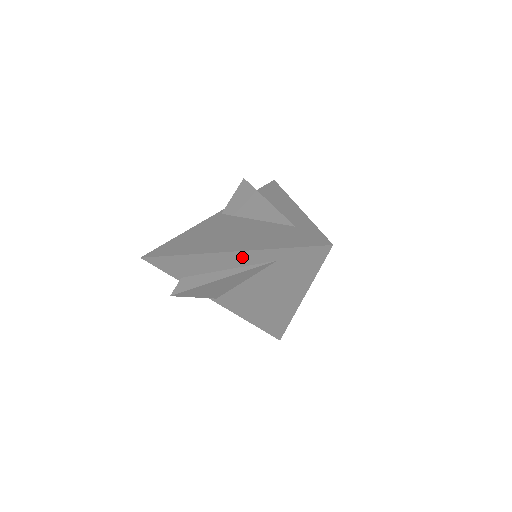
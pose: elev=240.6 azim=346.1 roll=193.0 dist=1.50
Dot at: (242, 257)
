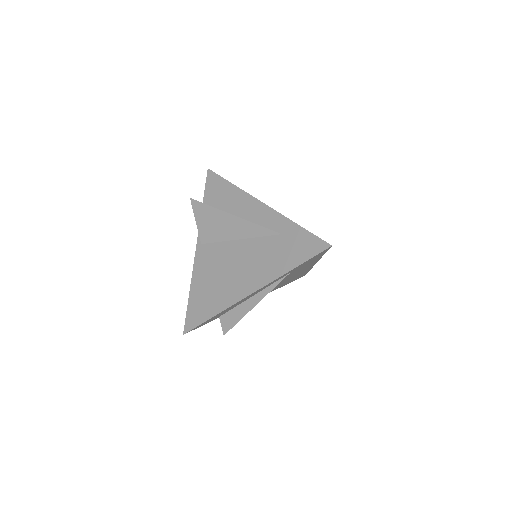
Dot at: occluded
